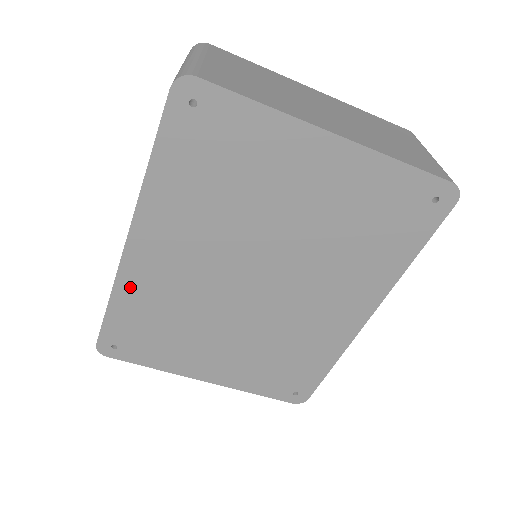
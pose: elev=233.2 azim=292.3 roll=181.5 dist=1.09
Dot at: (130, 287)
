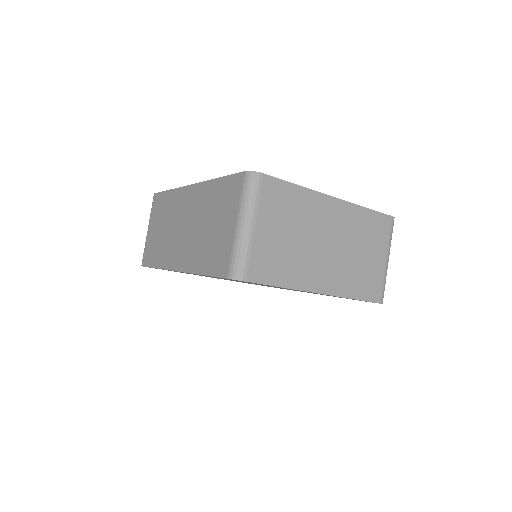
Dot at: occluded
